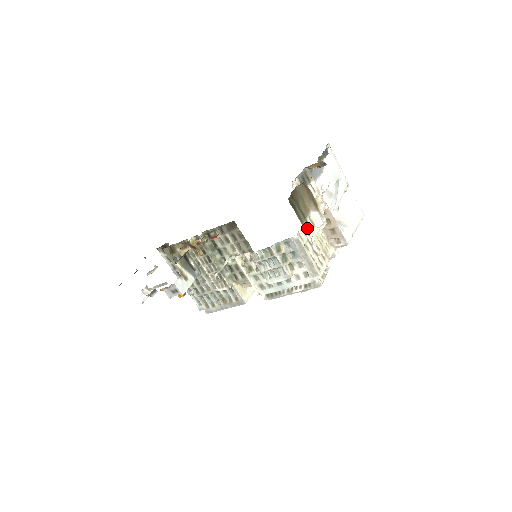
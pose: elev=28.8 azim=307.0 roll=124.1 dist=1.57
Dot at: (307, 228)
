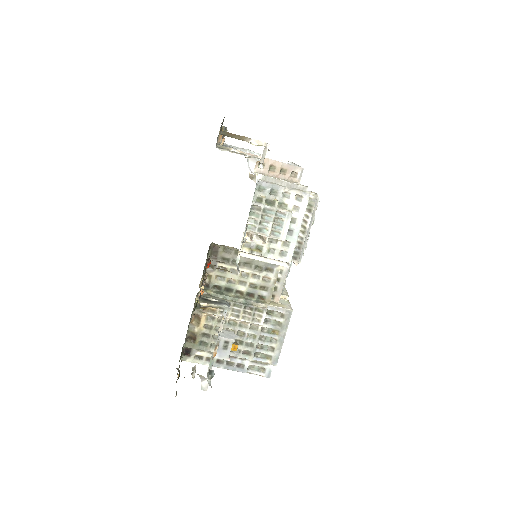
Dot at: (257, 144)
